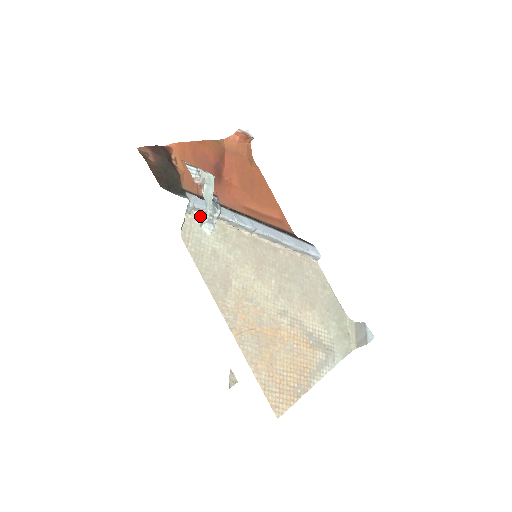
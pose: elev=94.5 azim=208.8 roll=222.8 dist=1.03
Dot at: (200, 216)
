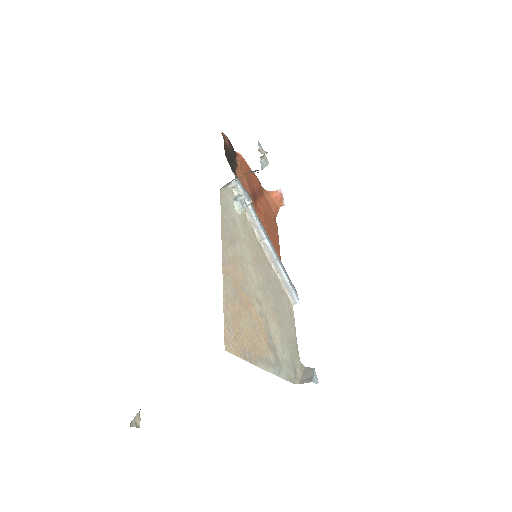
Dot at: (236, 196)
